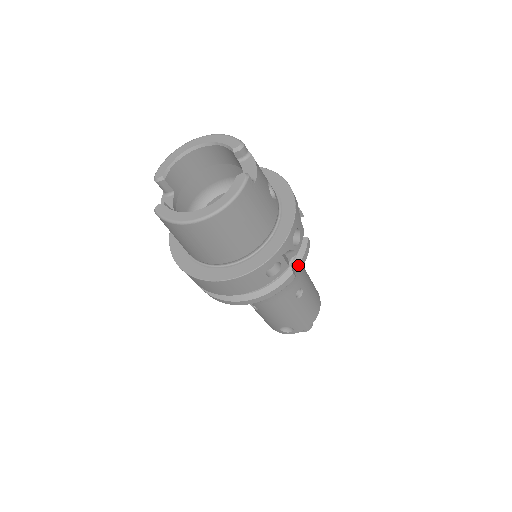
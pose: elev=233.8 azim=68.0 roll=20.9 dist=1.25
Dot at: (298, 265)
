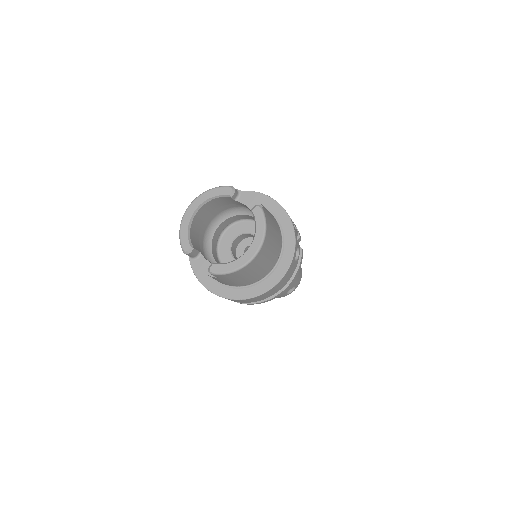
Dot at: (299, 241)
